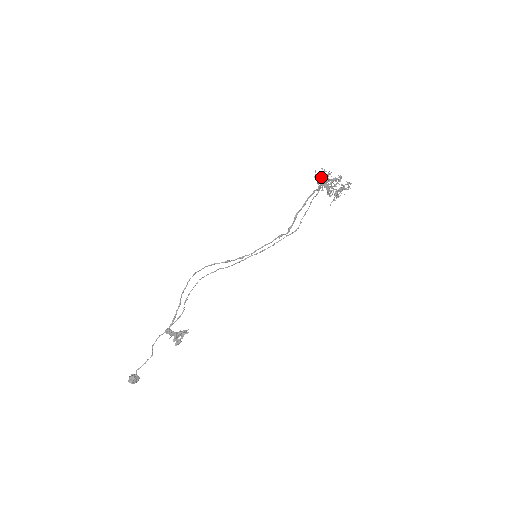
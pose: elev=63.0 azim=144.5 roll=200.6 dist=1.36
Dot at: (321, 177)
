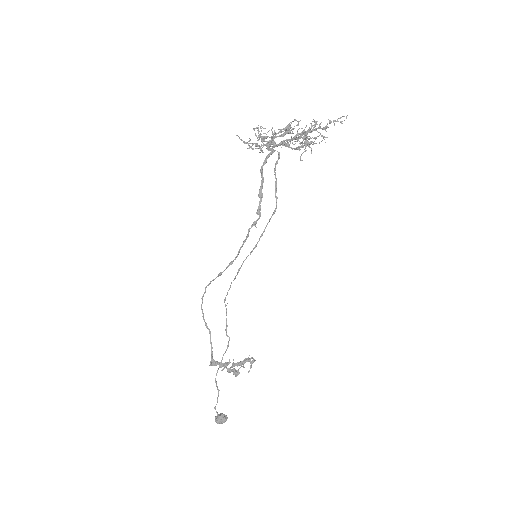
Dot at: occluded
